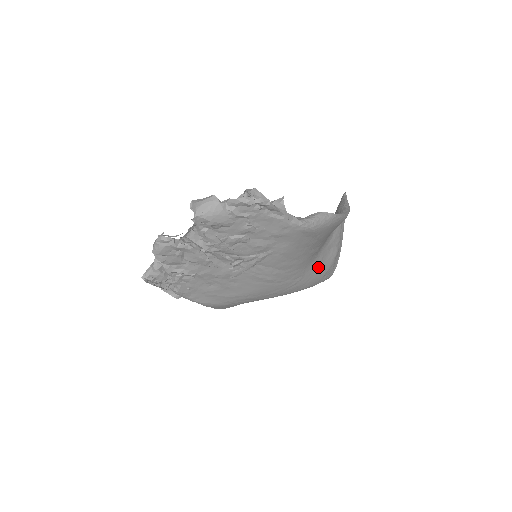
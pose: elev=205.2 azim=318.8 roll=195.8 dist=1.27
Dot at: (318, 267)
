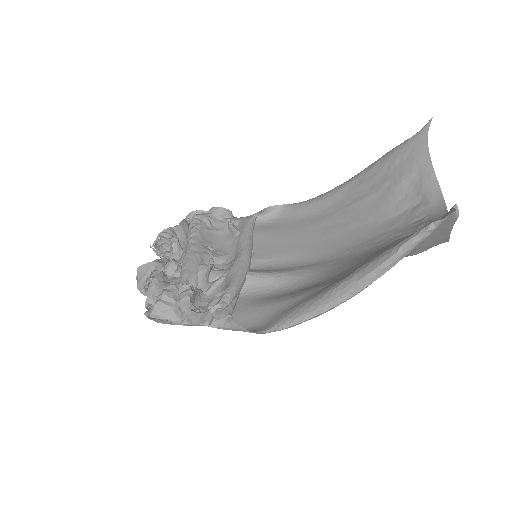
Dot at: occluded
